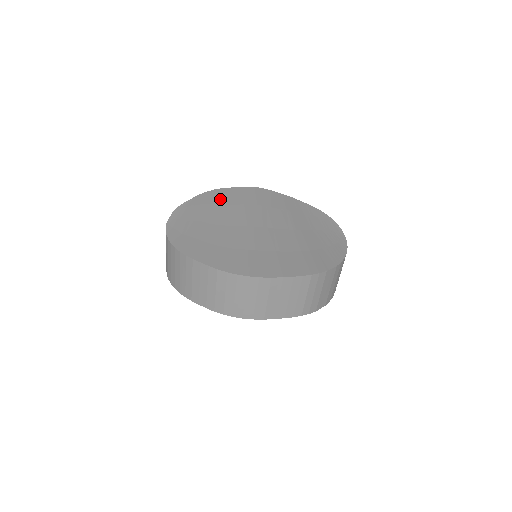
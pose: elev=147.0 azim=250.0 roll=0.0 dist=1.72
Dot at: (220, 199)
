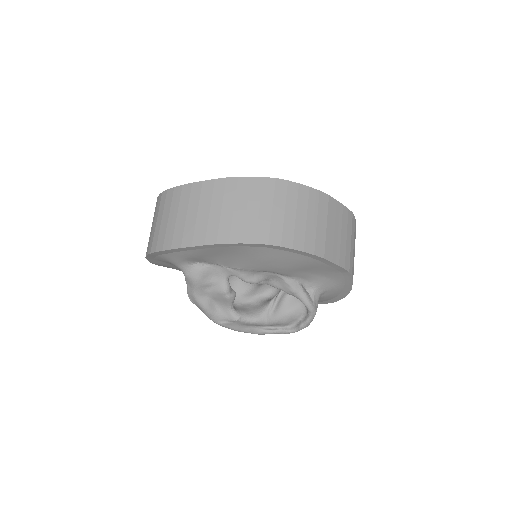
Dot at: occluded
